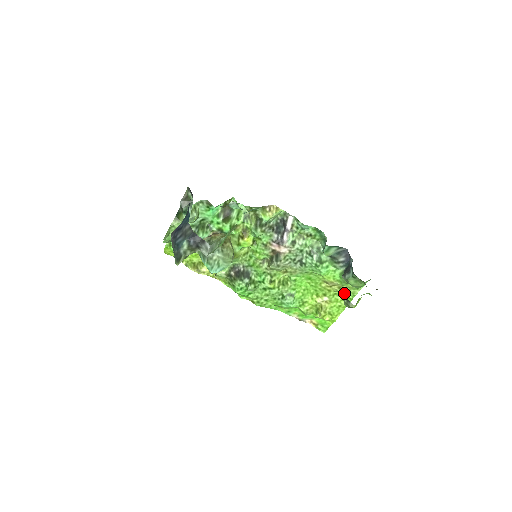
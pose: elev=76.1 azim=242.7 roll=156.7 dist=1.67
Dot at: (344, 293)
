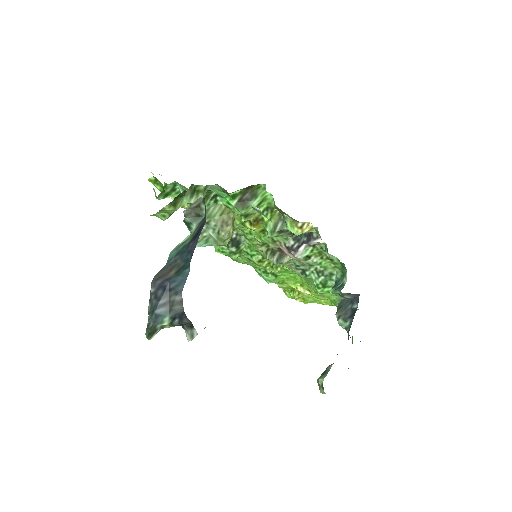
Dot at: occluded
